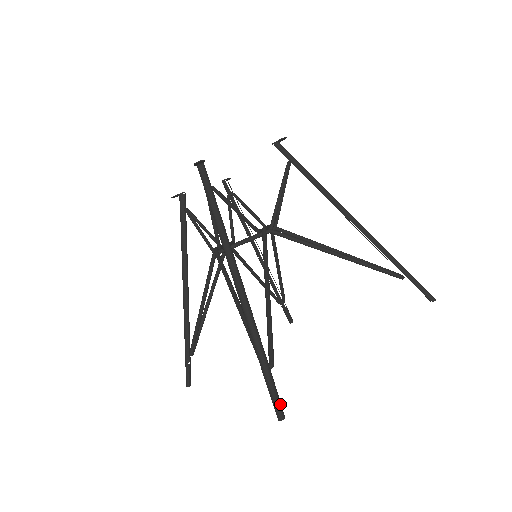
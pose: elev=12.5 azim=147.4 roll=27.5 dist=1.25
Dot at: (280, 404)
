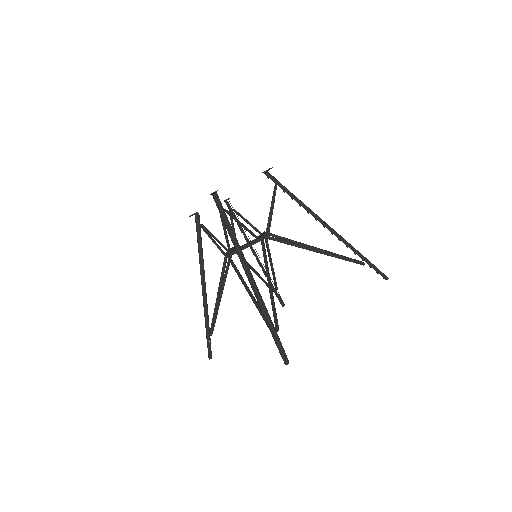
Dot at: (285, 354)
